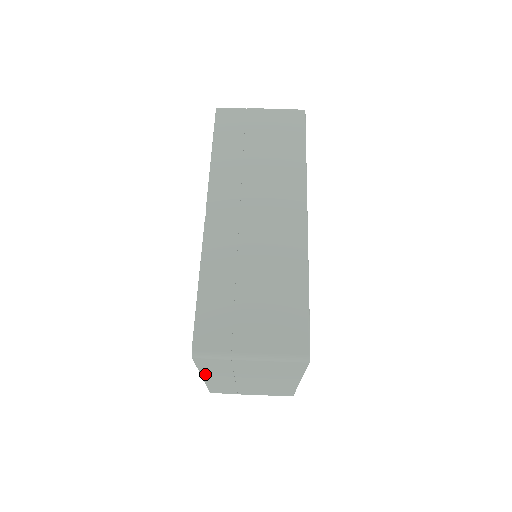
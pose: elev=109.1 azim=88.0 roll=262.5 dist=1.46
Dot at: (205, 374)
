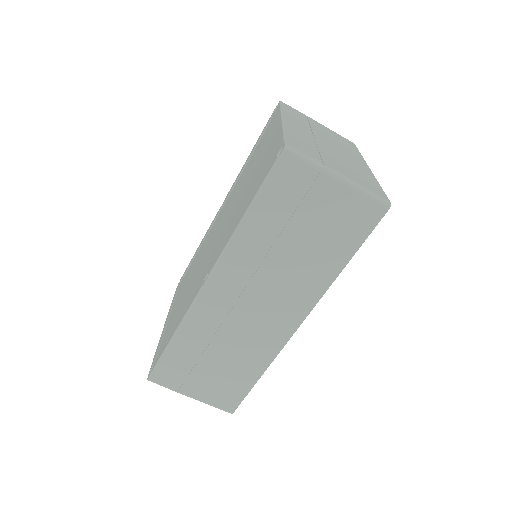
Dot at: occluded
